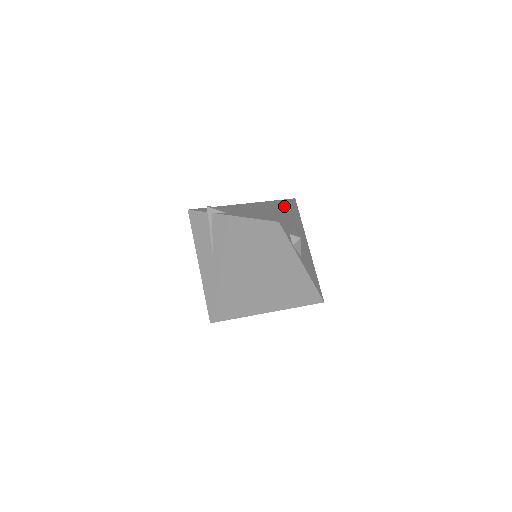
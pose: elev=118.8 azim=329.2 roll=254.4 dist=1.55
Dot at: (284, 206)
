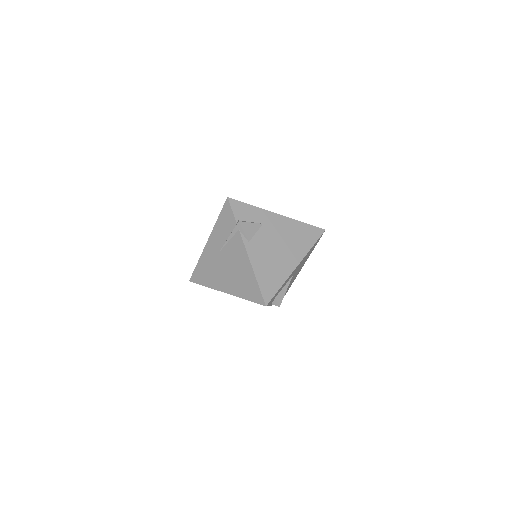
Dot at: (300, 255)
